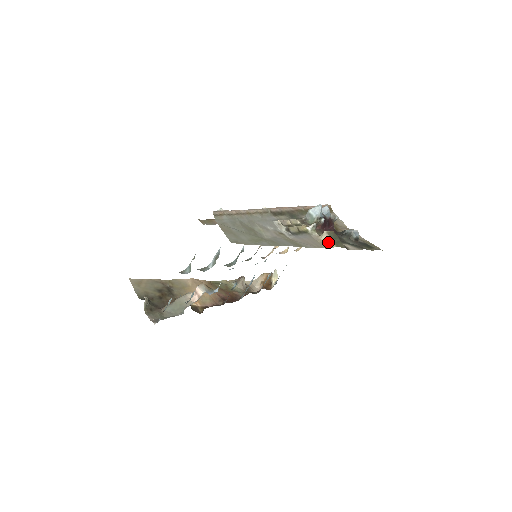
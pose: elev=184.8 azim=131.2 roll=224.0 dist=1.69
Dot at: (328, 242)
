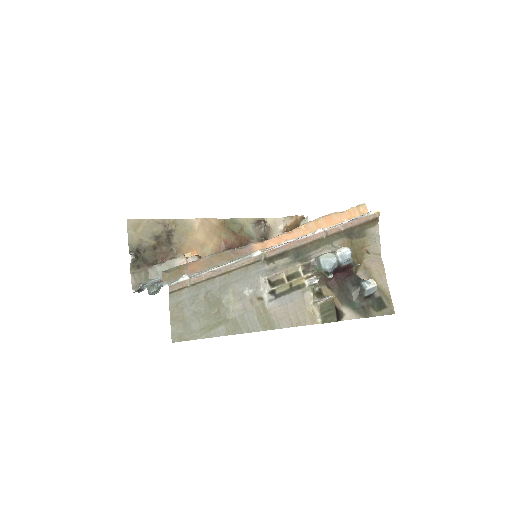
Dot at: (316, 315)
